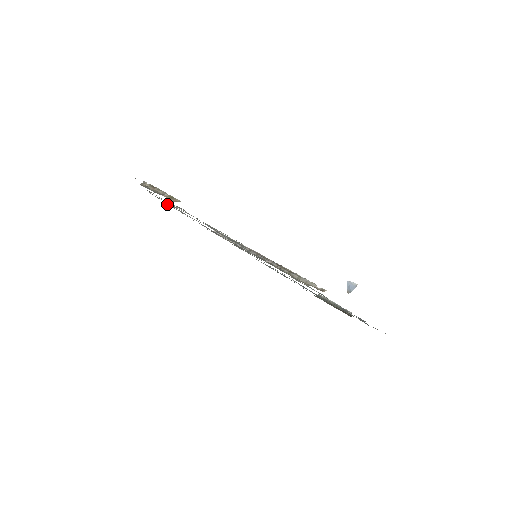
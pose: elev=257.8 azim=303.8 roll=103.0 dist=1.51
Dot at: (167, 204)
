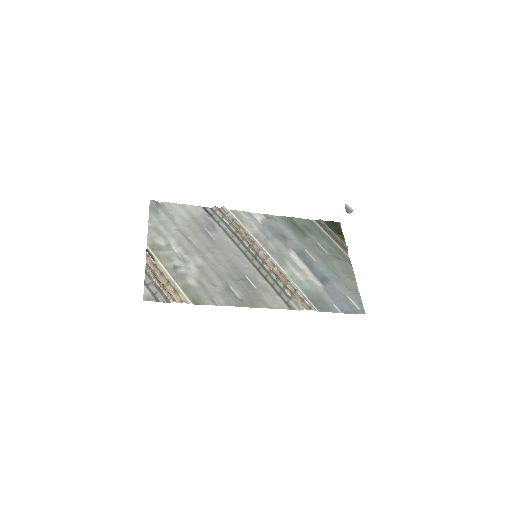
Dot at: (165, 203)
